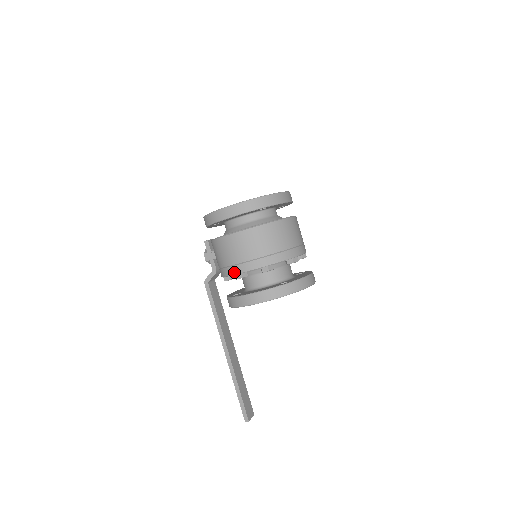
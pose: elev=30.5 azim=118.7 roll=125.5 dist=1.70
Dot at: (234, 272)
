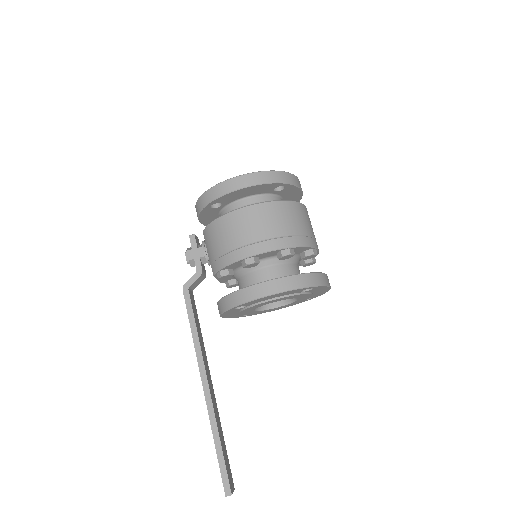
Dot at: (244, 255)
